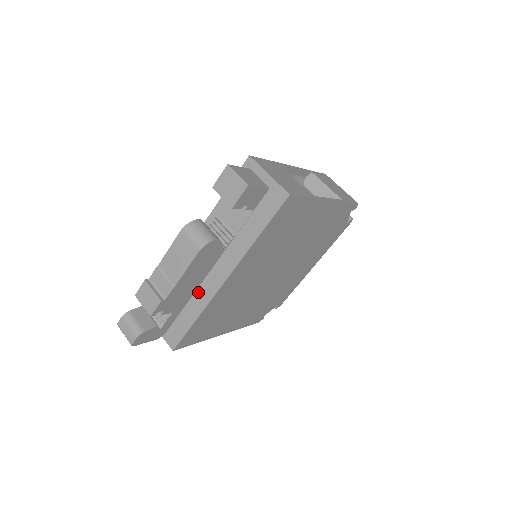
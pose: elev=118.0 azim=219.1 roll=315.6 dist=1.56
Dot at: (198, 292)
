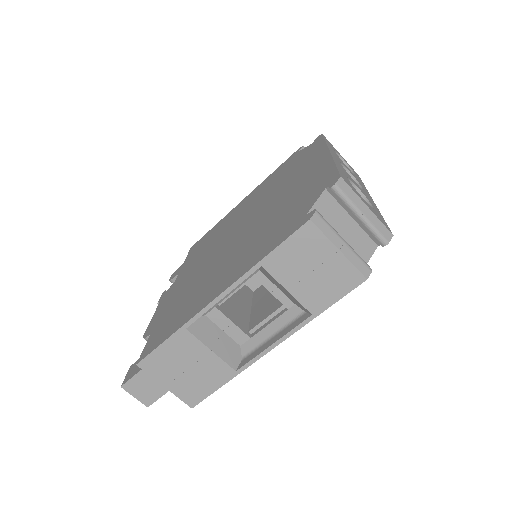
Dot at: occluded
